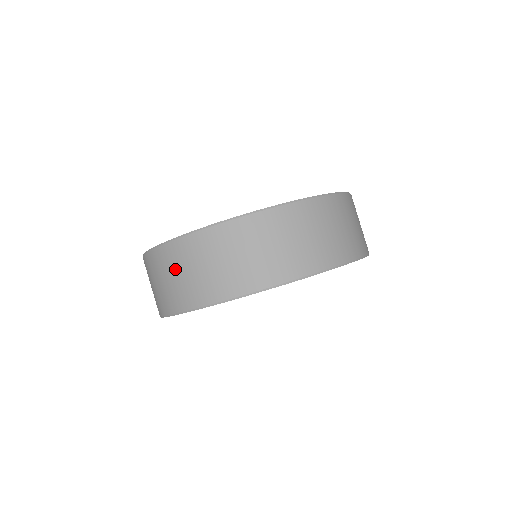
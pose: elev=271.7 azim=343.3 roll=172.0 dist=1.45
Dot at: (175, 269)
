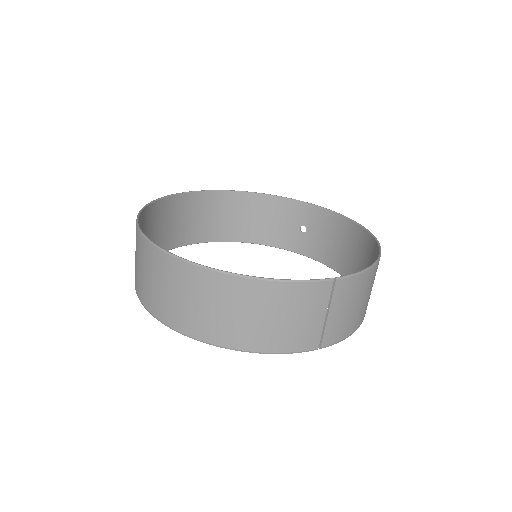
Dot at: occluded
